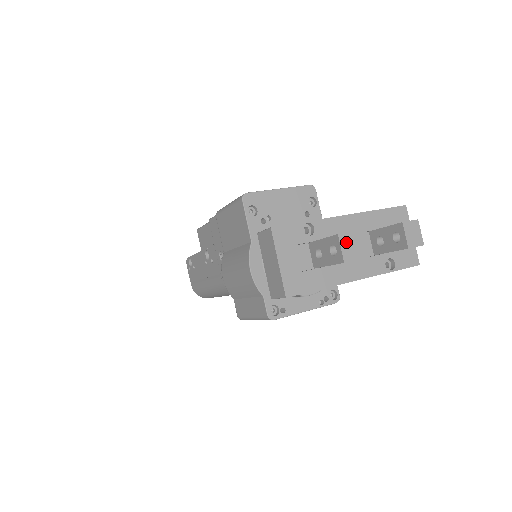
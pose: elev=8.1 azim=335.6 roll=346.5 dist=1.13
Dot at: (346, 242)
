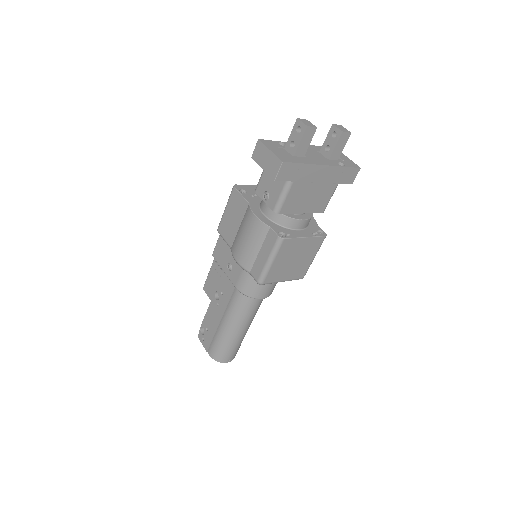
Dot at: (304, 121)
